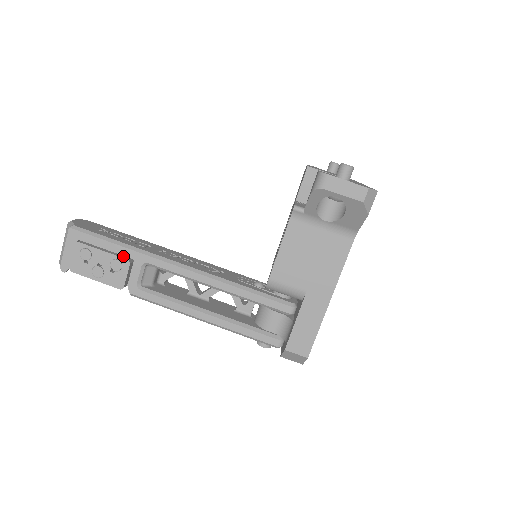
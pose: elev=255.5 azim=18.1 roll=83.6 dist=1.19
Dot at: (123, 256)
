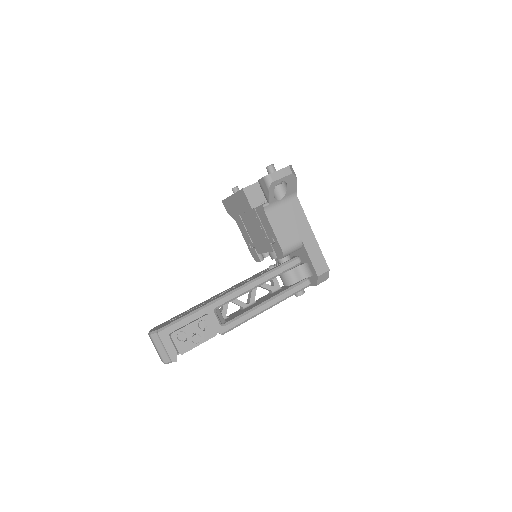
Dot at: (201, 317)
